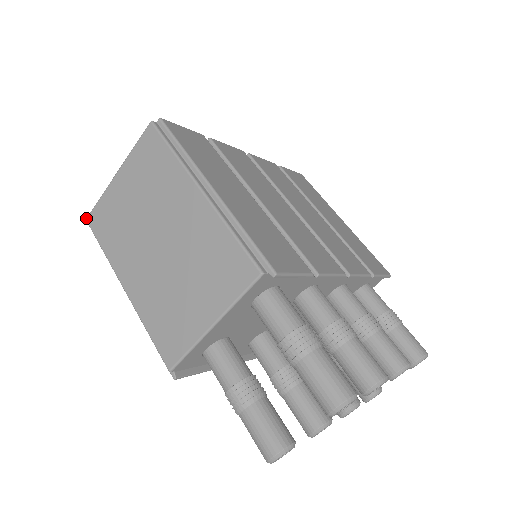
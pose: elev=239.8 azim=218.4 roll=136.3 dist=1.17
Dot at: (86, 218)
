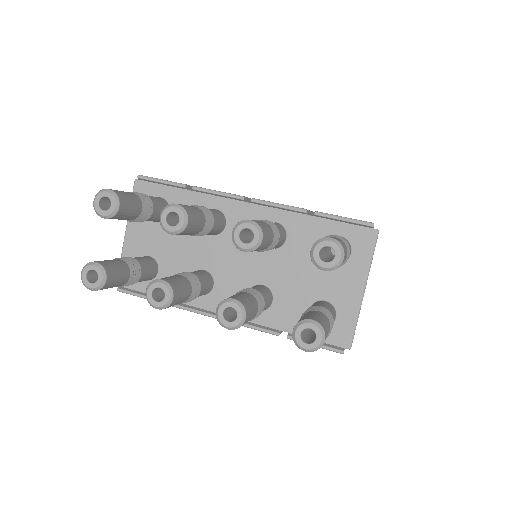
Dot at: occluded
